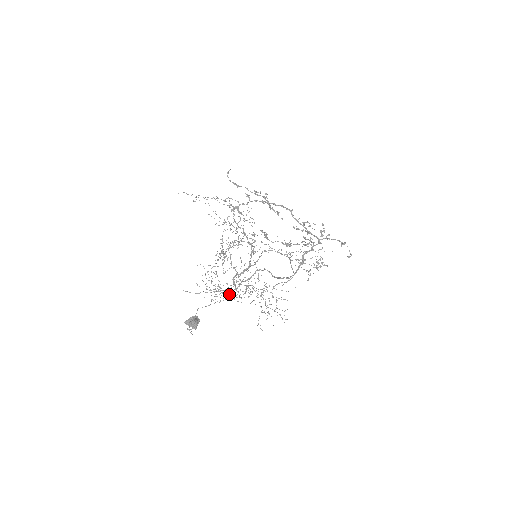
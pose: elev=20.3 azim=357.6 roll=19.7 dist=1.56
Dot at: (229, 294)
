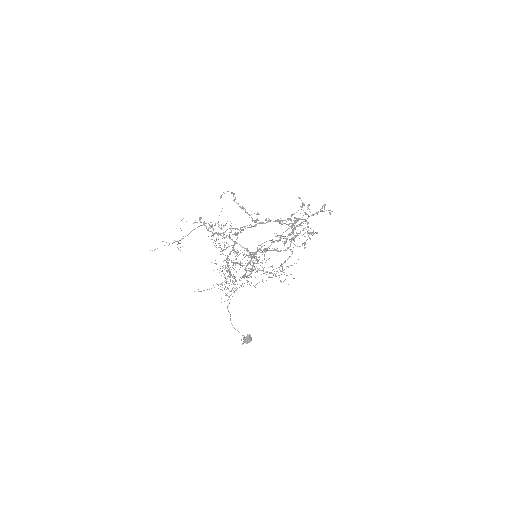
Dot at: (240, 280)
